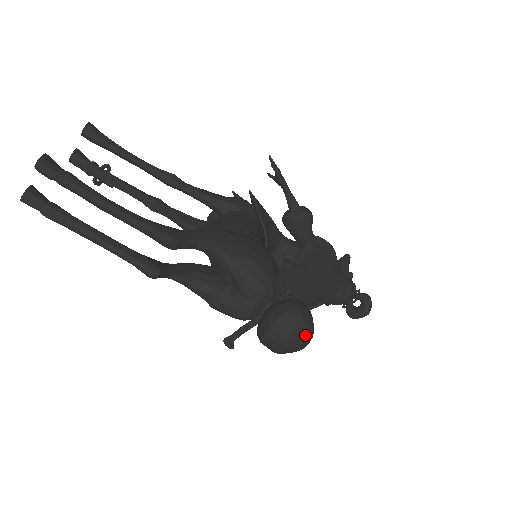
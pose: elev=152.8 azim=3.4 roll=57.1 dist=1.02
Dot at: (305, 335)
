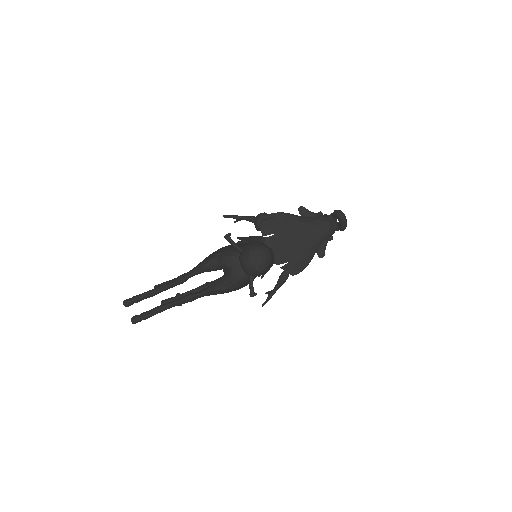
Dot at: (257, 251)
